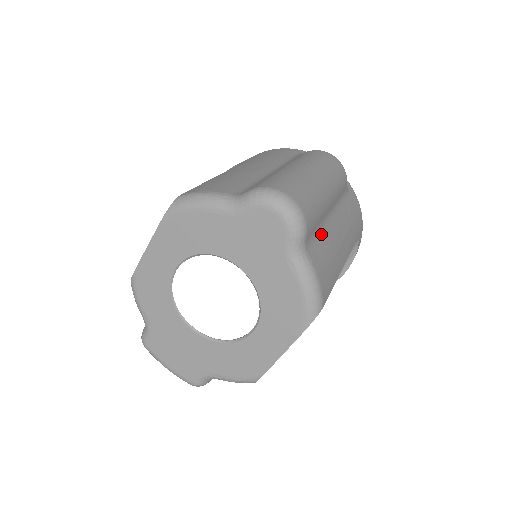
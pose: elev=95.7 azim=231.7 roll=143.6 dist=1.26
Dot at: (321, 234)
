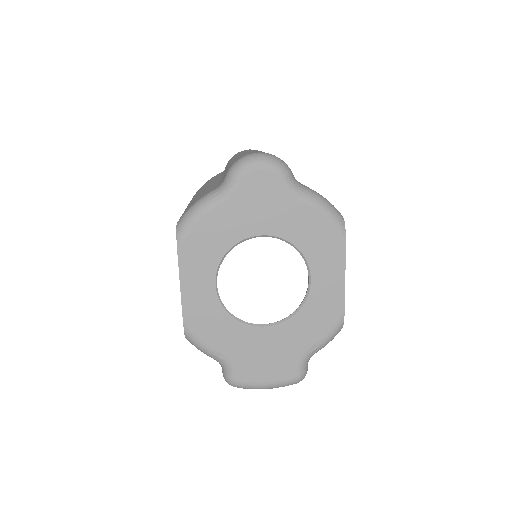
Dot at: occluded
